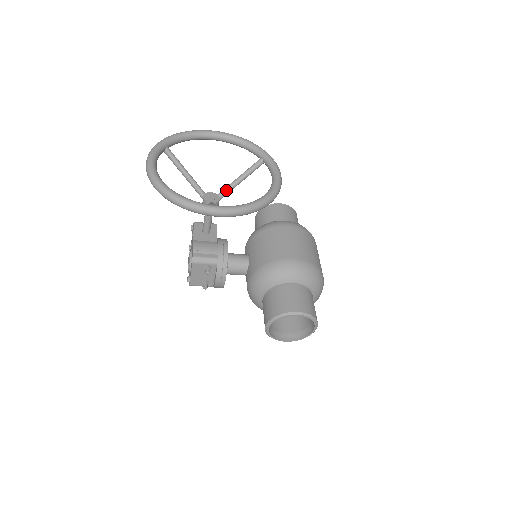
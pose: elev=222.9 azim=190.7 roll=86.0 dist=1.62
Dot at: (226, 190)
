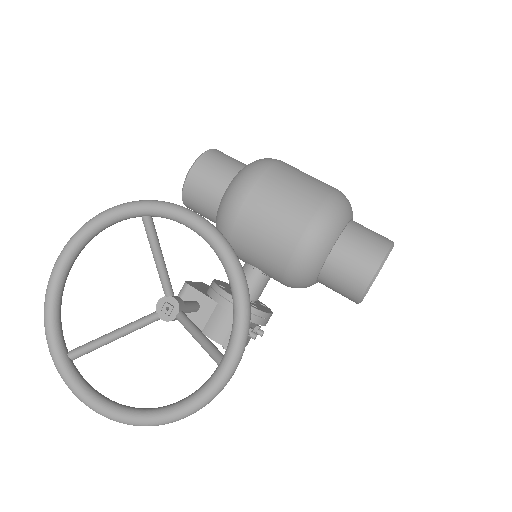
Dot at: (166, 284)
